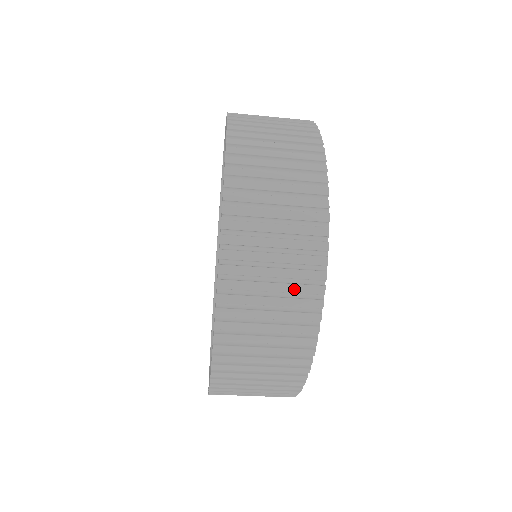
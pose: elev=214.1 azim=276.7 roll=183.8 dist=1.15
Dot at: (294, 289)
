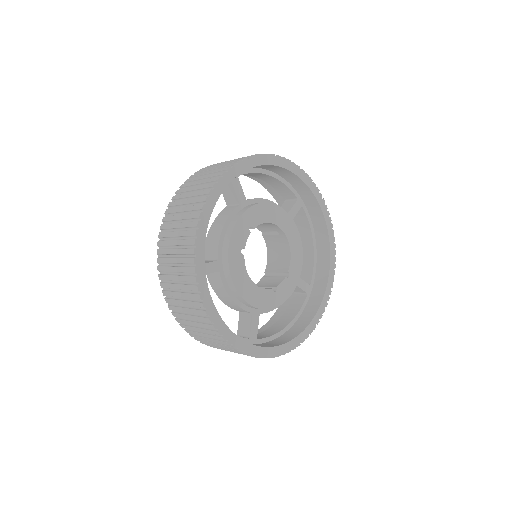
Dot at: (182, 261)
